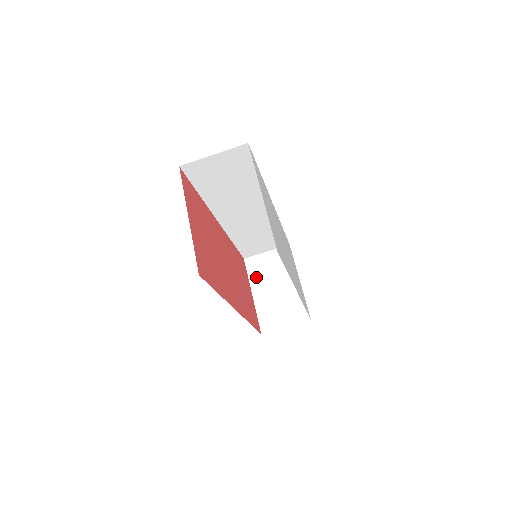
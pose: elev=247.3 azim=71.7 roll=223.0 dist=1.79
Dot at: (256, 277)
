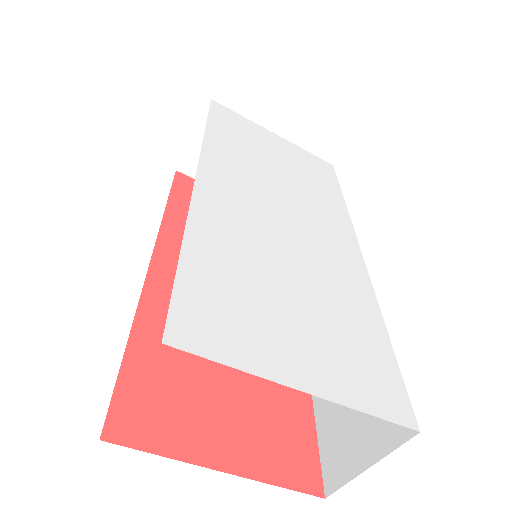
Dot at: occluded
